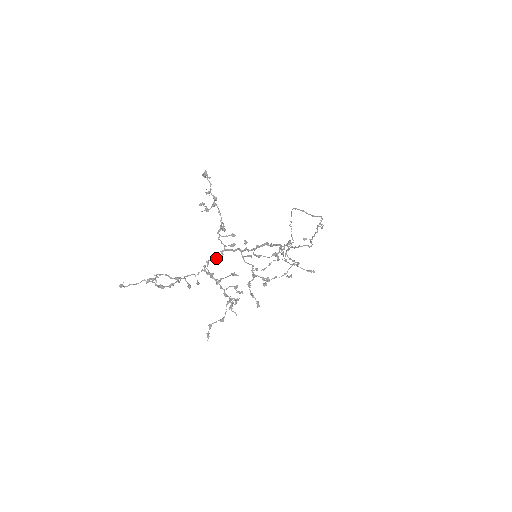
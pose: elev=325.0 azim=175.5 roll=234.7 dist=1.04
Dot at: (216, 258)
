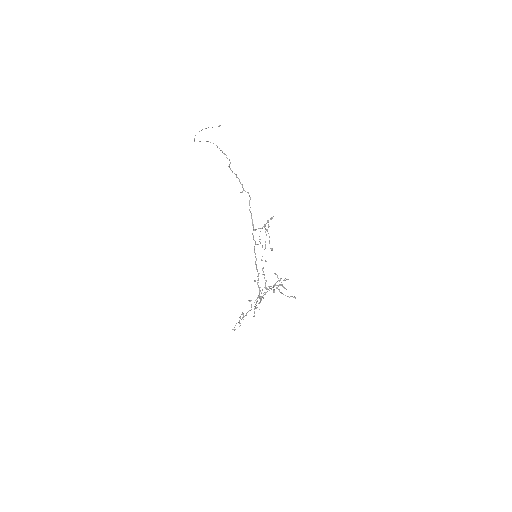
Dot at: (261, 299)
